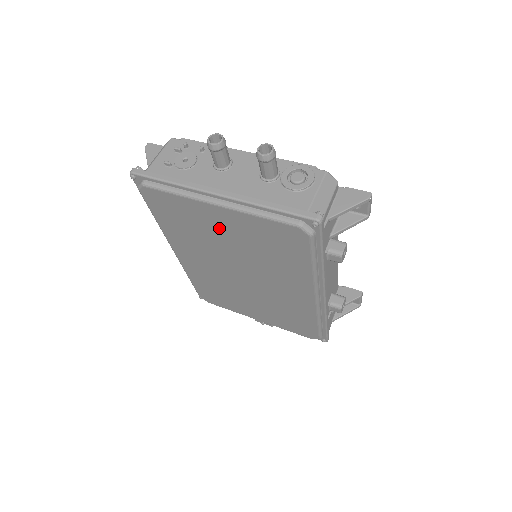
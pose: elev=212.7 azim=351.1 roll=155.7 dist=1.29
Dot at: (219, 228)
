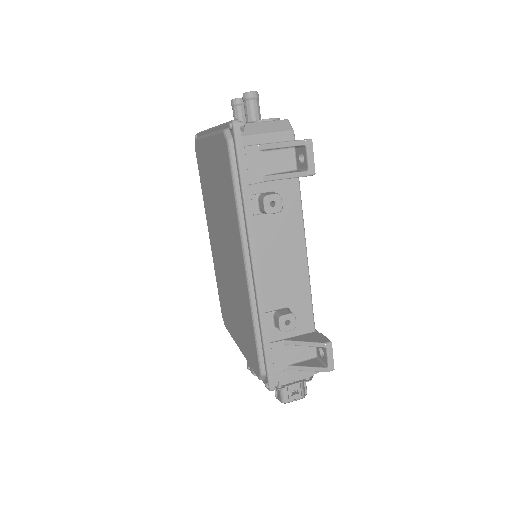
Dot at: (211, 172)
